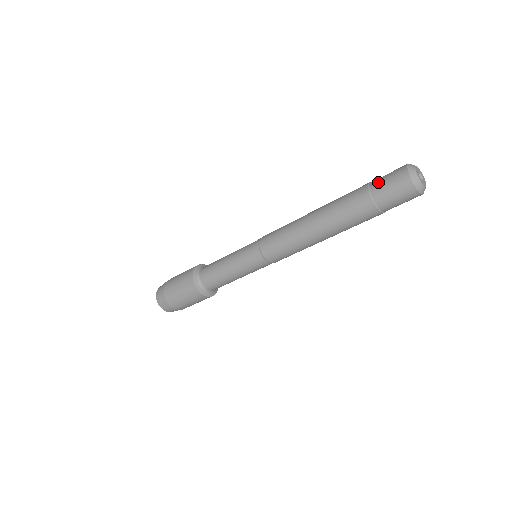
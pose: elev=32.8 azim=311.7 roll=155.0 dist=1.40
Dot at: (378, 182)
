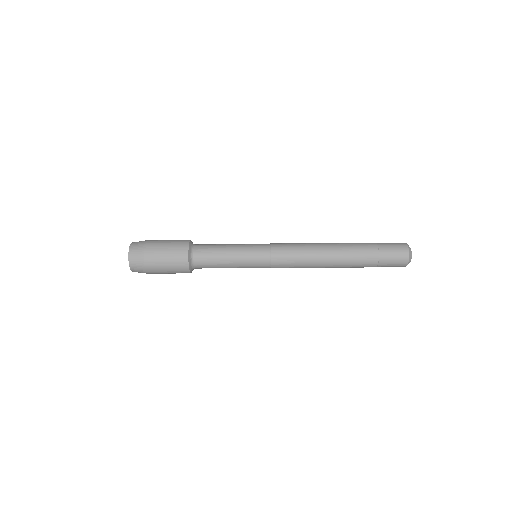
Dot at: occluded
